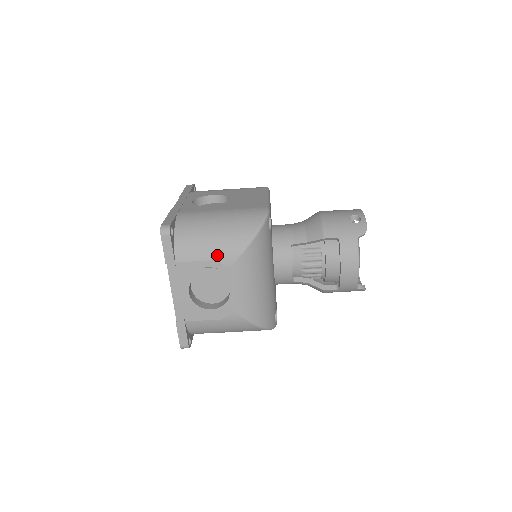
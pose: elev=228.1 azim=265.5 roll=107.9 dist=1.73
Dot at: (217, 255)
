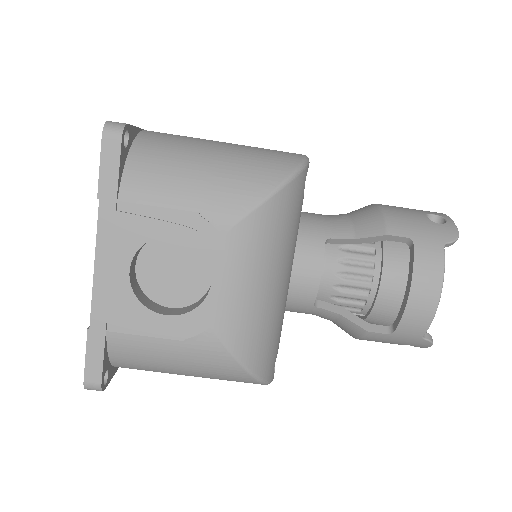
Dot at: (204, 203)
